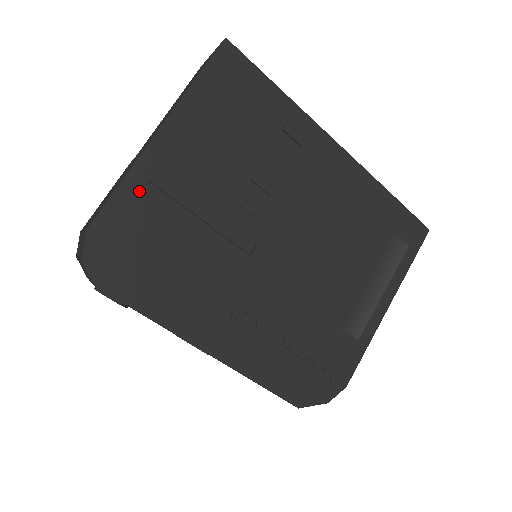
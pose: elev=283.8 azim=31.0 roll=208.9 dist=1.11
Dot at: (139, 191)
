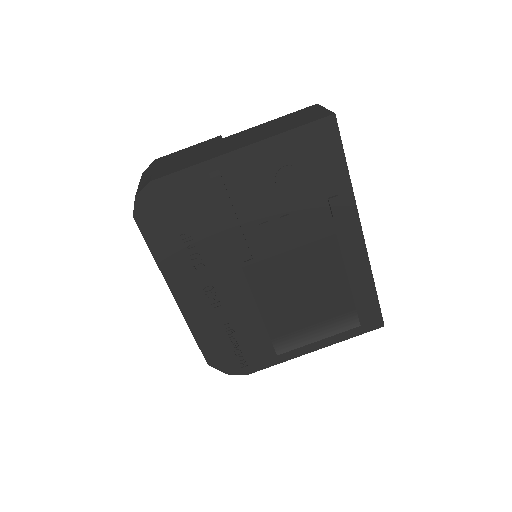
Dot at: (200, 178)
